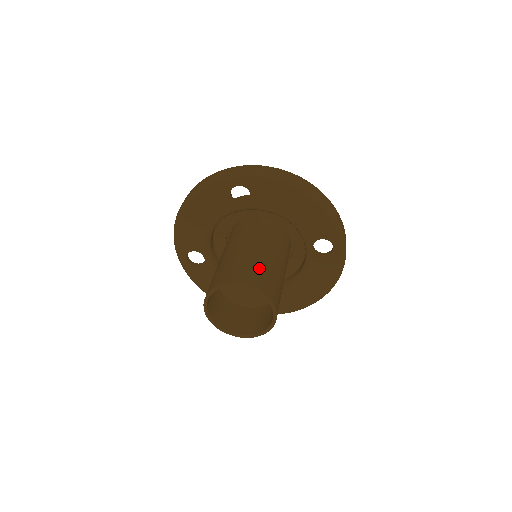
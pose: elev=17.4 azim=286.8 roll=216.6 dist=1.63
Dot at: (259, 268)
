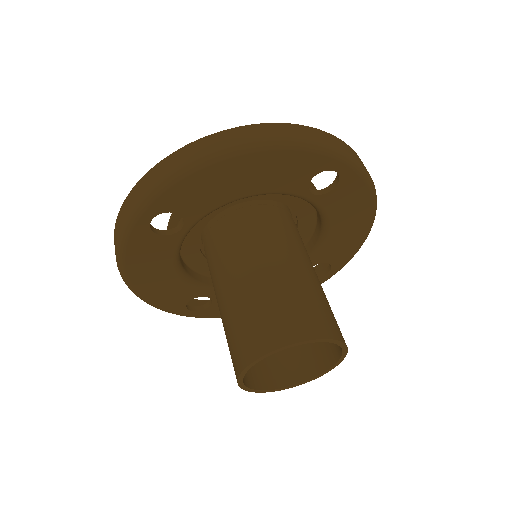
Dot at: occluded
